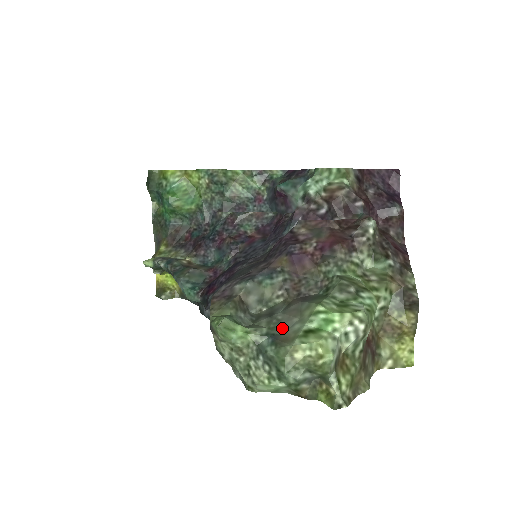
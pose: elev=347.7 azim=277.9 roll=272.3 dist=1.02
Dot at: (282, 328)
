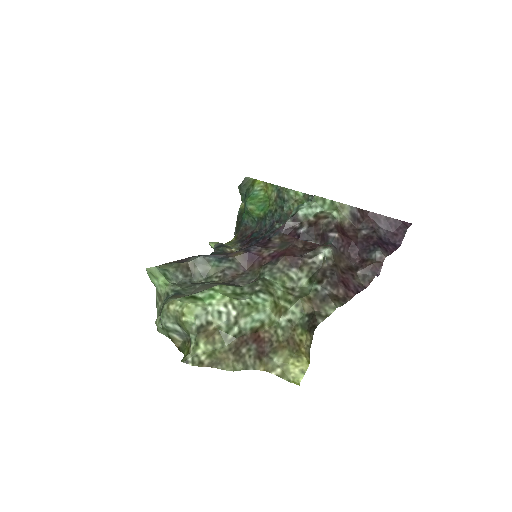
Dot at: (190, 292)
